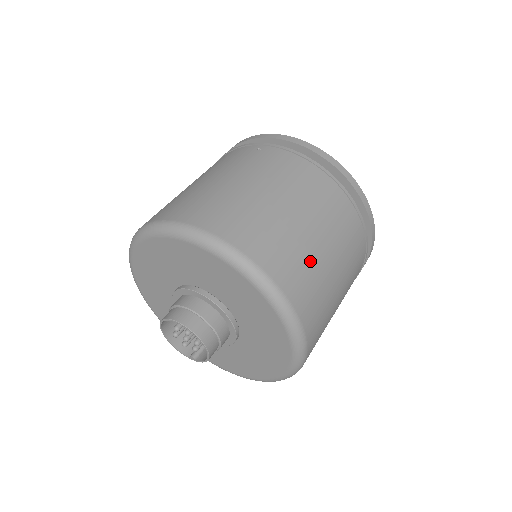
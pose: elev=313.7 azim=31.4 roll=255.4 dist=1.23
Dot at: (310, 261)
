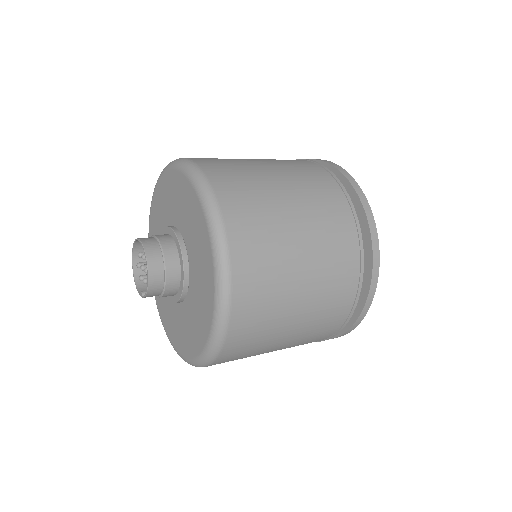
Dot at: (272, 223)
